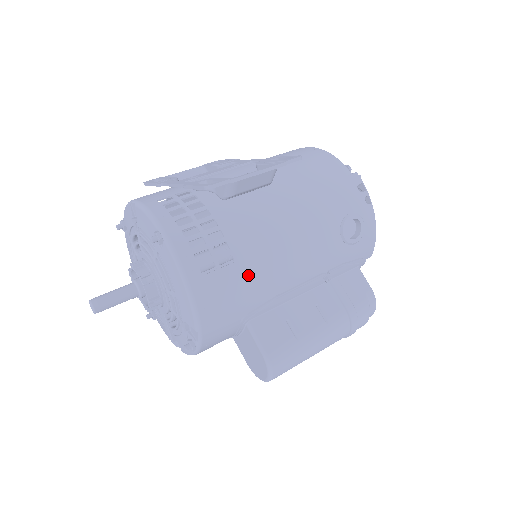
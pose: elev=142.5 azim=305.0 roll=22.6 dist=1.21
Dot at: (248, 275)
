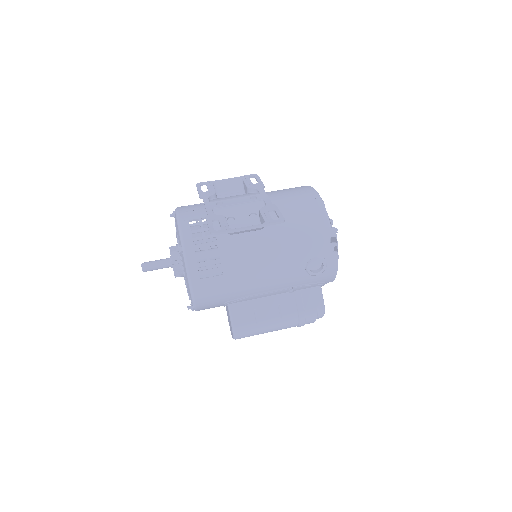
Dot at: (230, 283)
